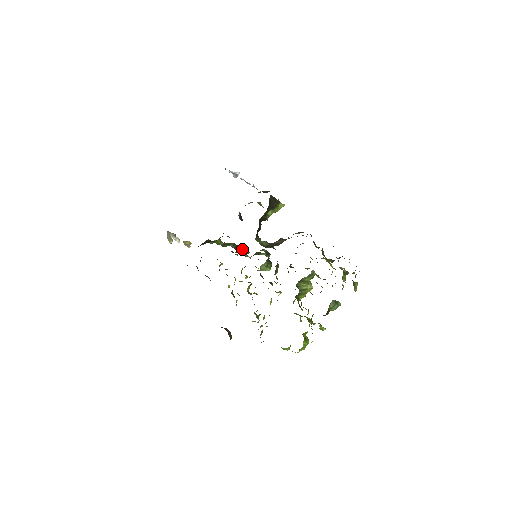
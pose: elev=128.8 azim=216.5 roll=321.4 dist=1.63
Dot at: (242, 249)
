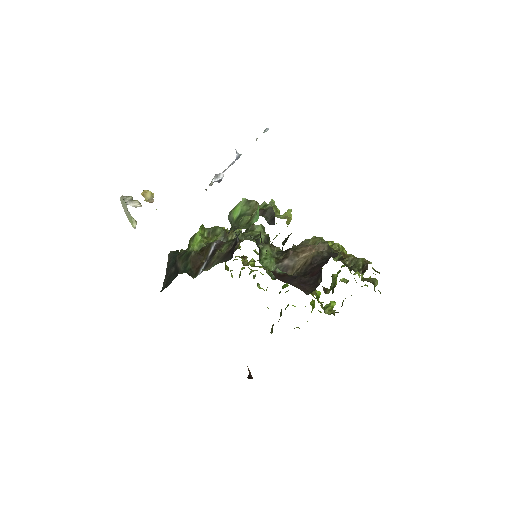
Dot at: occluded
